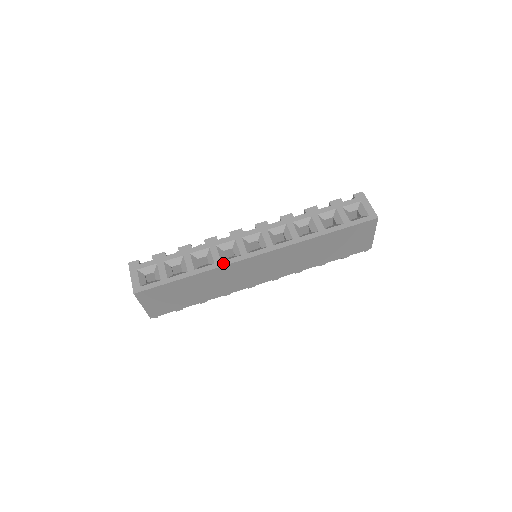
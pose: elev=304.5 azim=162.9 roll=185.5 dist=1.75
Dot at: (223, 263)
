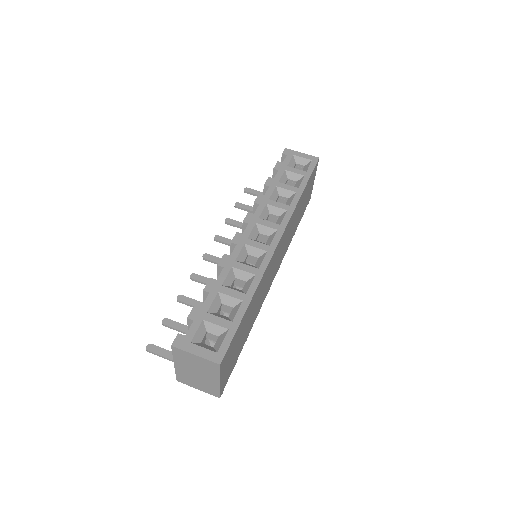
Dot at: (262, 268)
